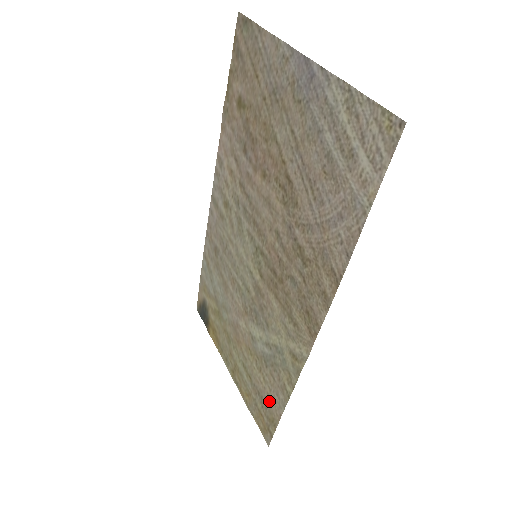
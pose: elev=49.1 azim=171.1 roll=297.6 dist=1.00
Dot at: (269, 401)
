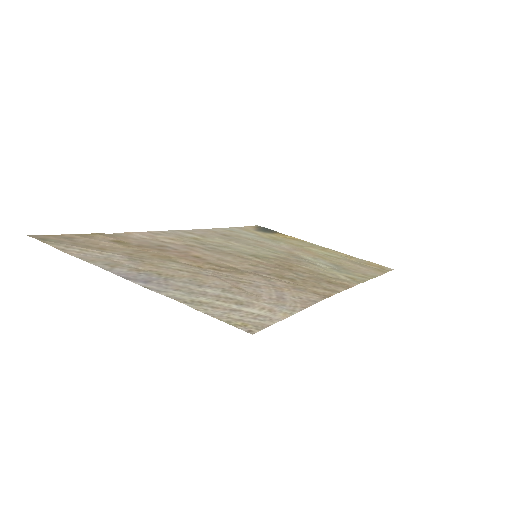
Dot at: (365, 269)
